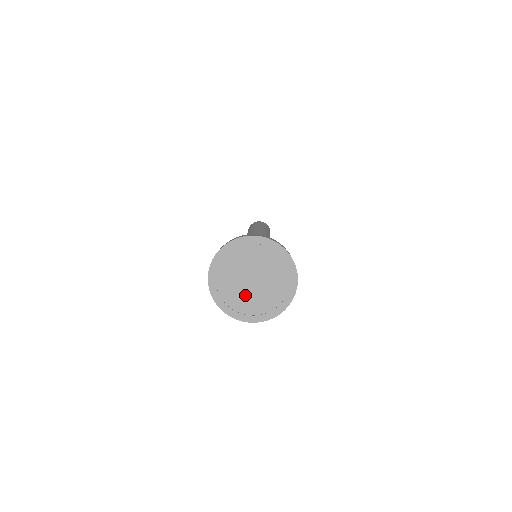
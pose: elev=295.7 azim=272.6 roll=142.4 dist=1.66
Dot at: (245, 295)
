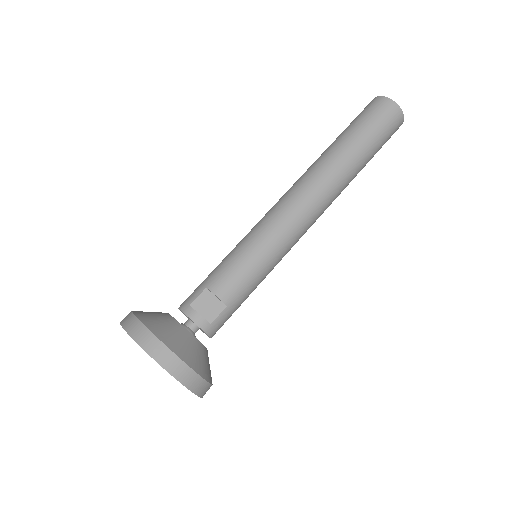
Dot at: occluded
